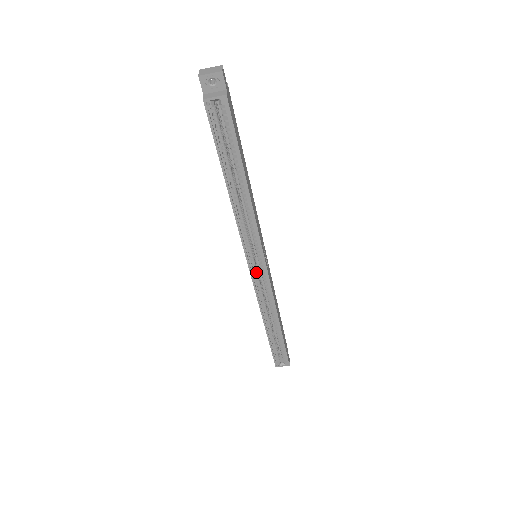
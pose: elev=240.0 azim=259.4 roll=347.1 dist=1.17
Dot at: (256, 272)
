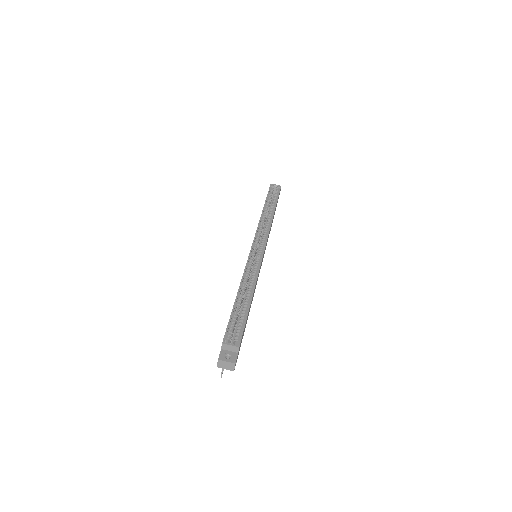
Dot at: (255, 250)
